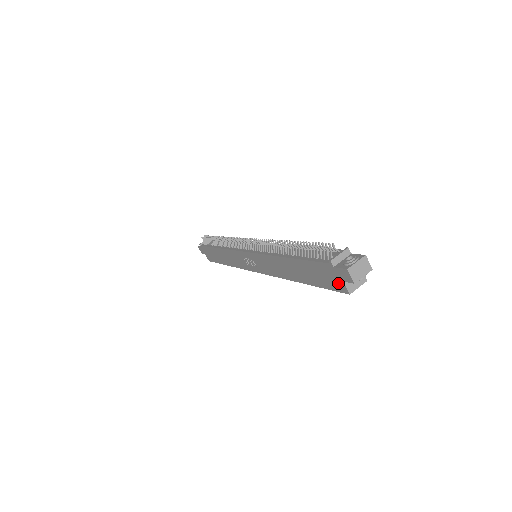
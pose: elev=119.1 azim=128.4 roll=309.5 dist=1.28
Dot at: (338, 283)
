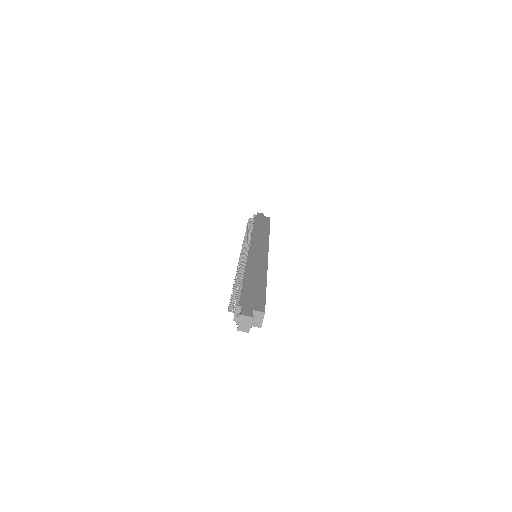
Dot at: occluded
